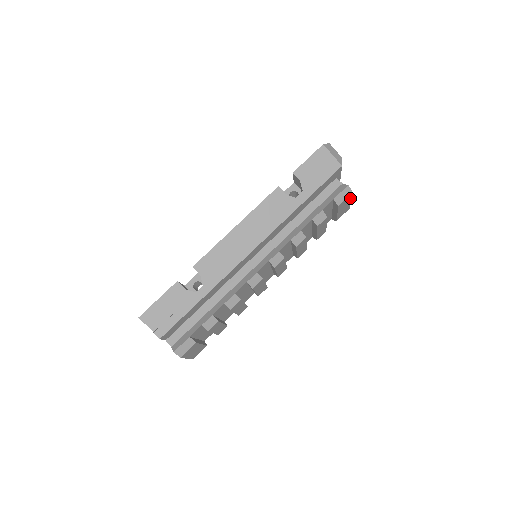
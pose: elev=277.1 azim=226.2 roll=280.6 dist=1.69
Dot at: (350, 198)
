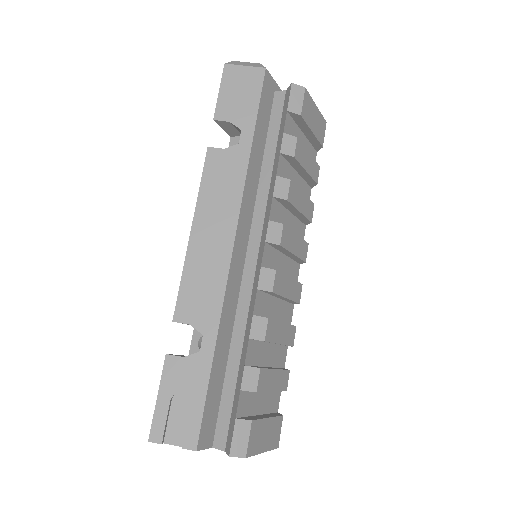
Dot at: (310, 101)
